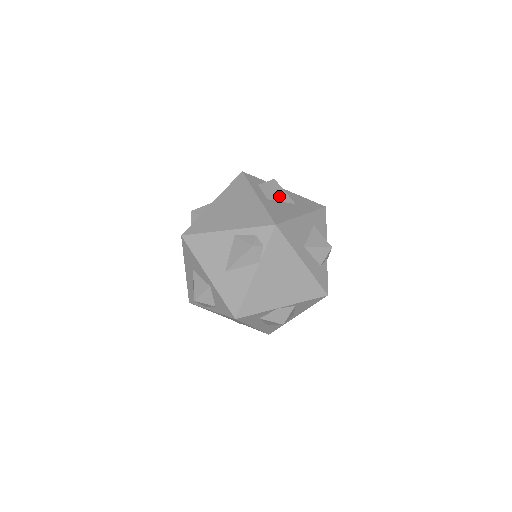
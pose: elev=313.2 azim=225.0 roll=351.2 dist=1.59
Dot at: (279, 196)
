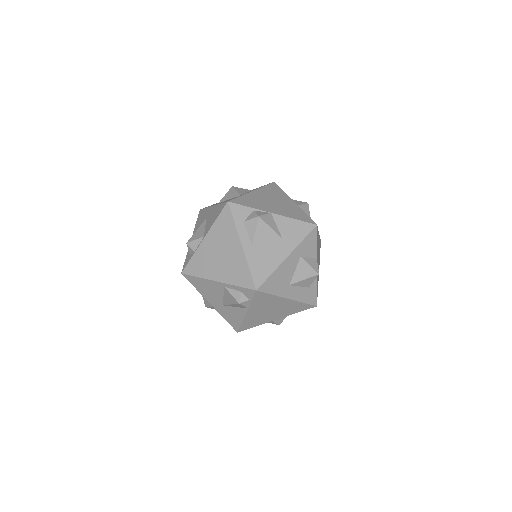
Dot at: (264, 237)
